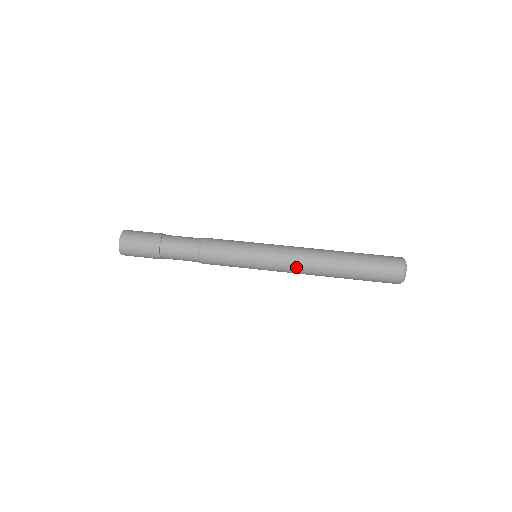
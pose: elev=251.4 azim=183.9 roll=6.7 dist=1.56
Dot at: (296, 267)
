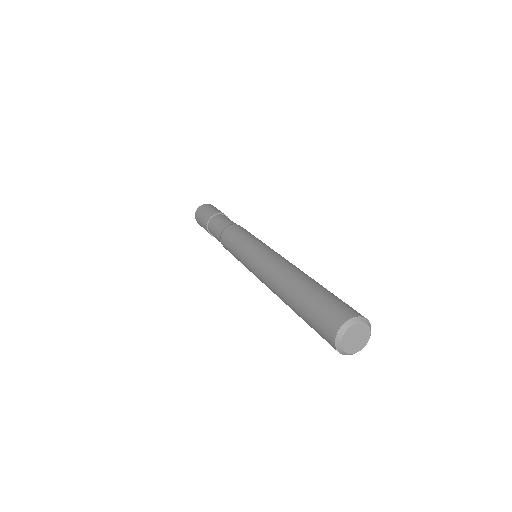
Dot at: occluded
